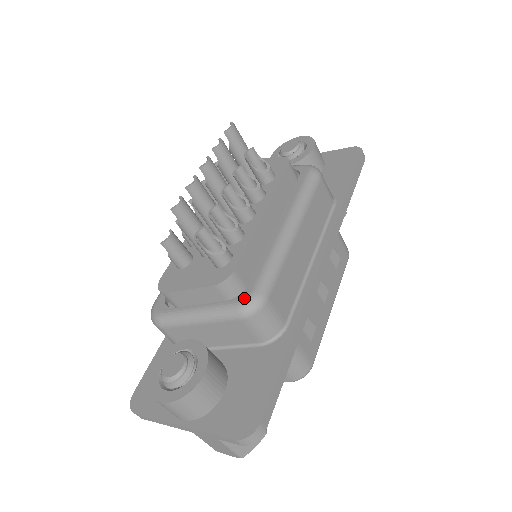
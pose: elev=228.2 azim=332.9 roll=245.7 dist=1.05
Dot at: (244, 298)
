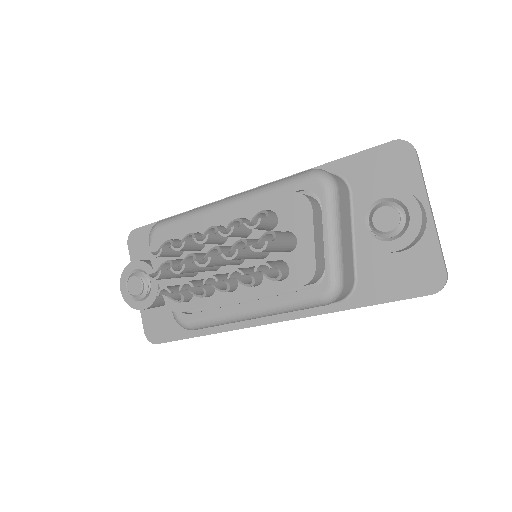
Dot at: (180, 319)
